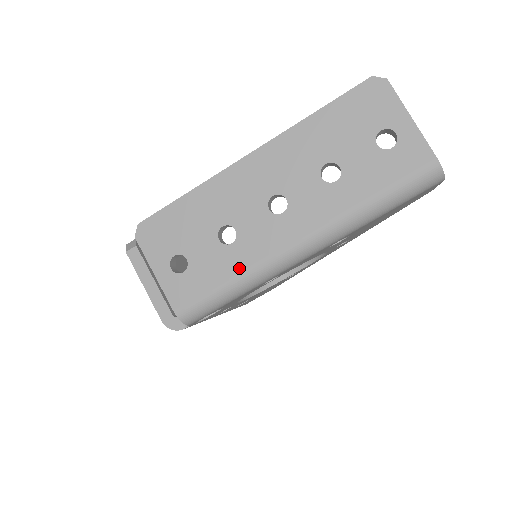
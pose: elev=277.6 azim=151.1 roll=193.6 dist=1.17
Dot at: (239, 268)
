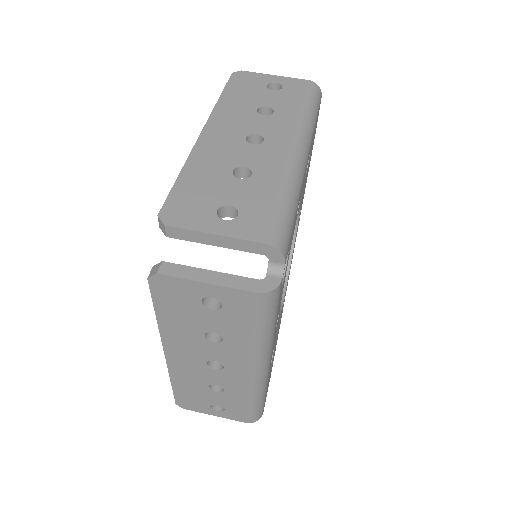
Dot at: (276, 182)
